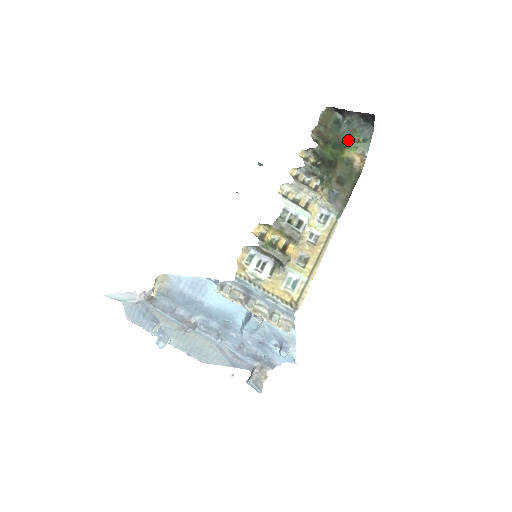
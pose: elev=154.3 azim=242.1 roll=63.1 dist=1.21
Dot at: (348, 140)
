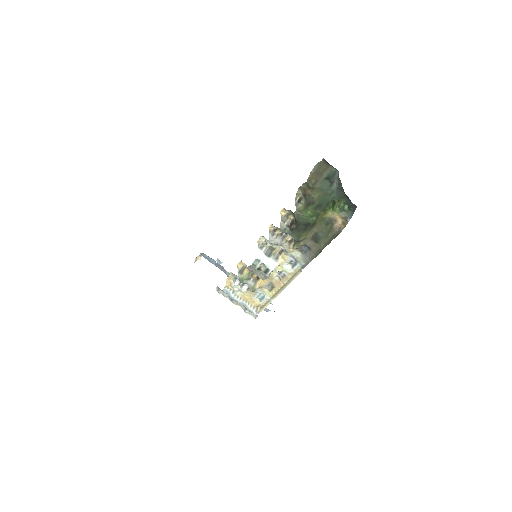
Dot at: (335, 201)
